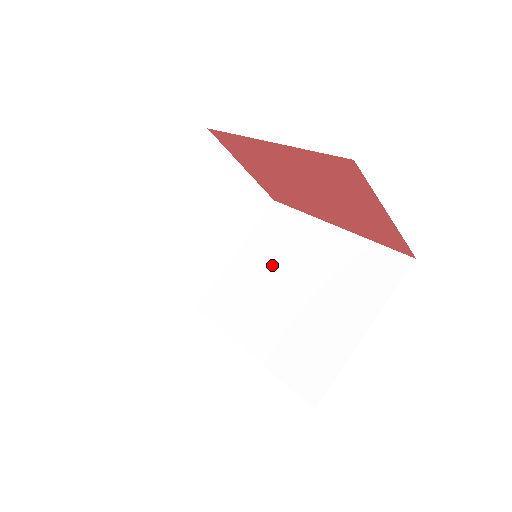
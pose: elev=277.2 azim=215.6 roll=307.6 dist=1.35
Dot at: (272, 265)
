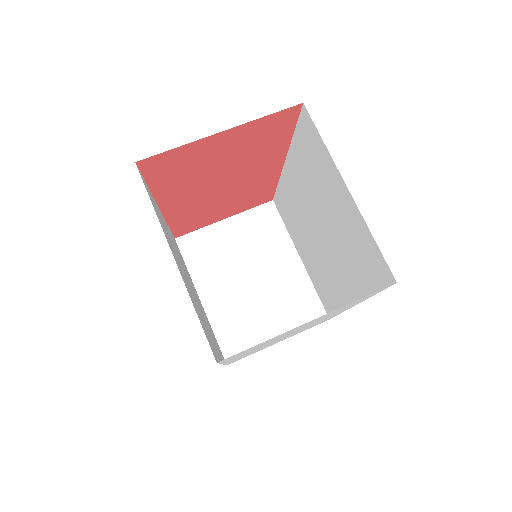
Dot at: (306, 235)
